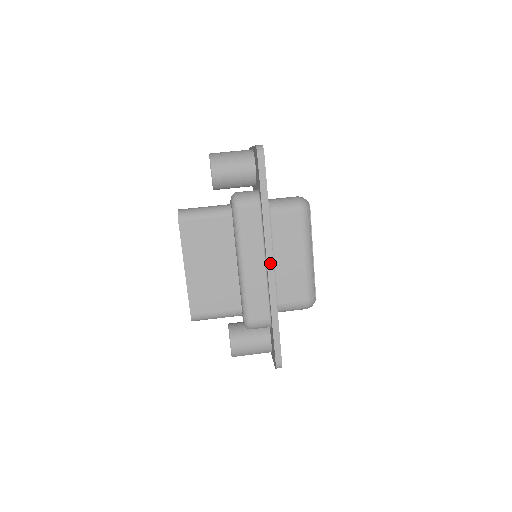
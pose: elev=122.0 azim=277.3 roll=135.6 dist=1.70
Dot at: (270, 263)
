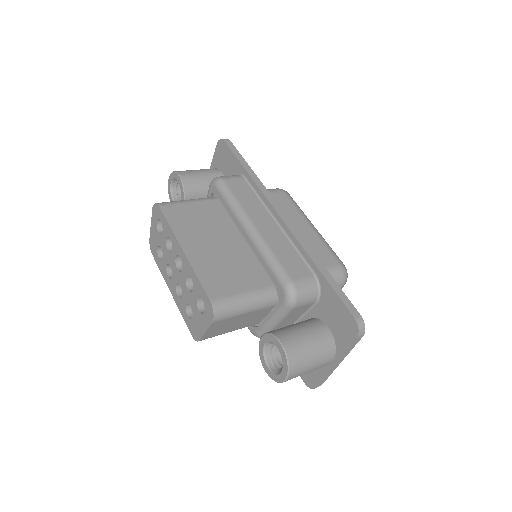
Dot at: (282, 215)
